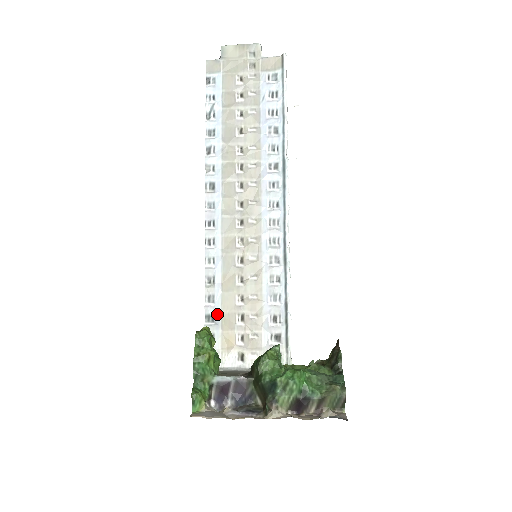
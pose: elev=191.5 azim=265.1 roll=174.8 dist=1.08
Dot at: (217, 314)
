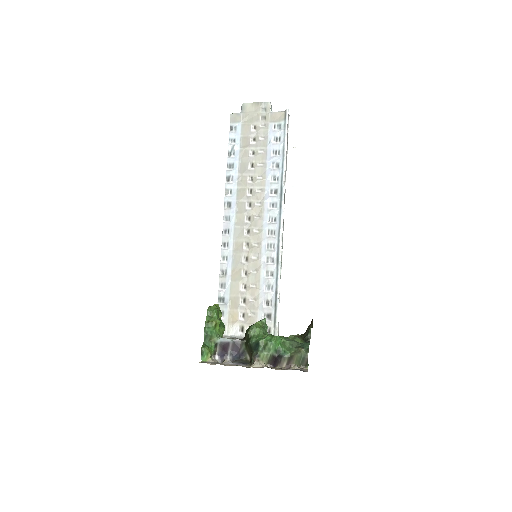
Dot at: (227, 297)
